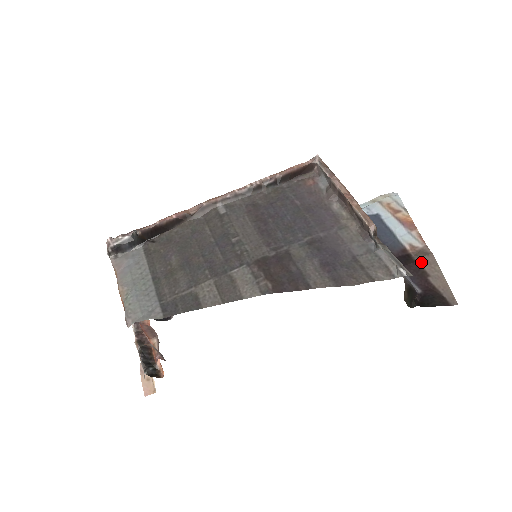
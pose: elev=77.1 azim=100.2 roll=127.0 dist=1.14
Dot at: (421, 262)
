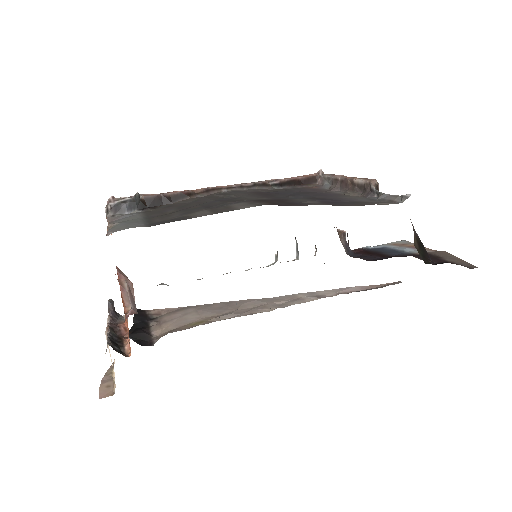
Dot at: (432, 253)
